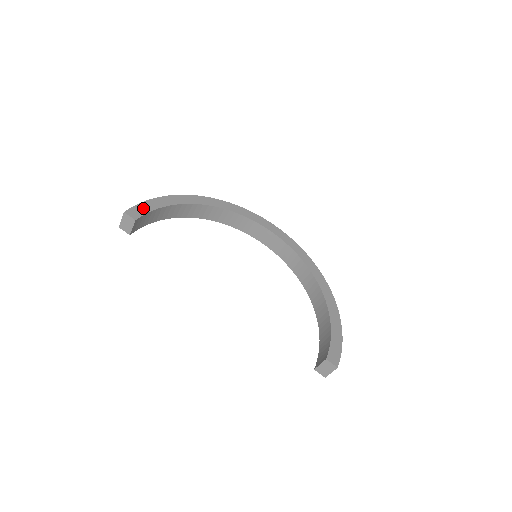
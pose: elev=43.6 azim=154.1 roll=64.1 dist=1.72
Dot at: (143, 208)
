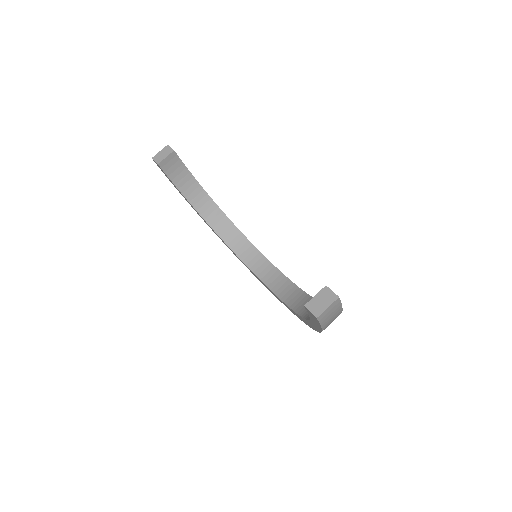
Dot at: occluded
